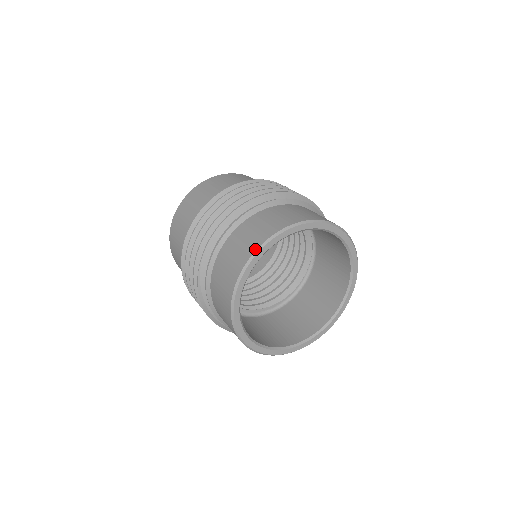
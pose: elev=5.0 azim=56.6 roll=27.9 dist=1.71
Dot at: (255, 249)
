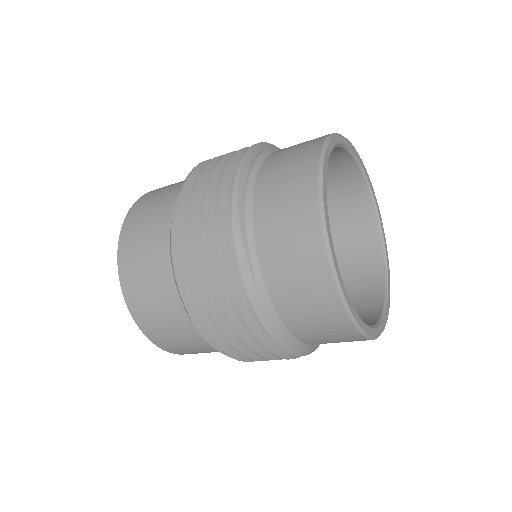
Dot at: occluded
